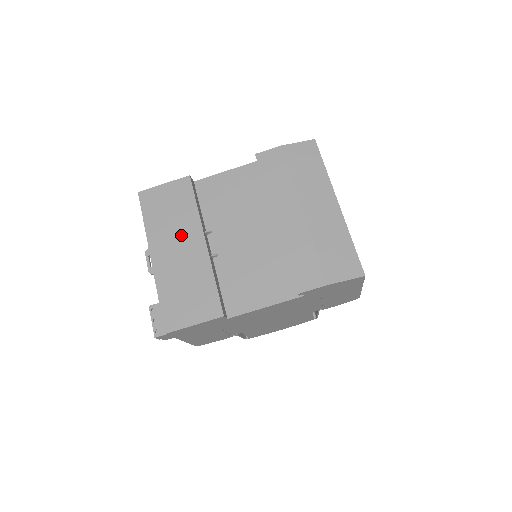
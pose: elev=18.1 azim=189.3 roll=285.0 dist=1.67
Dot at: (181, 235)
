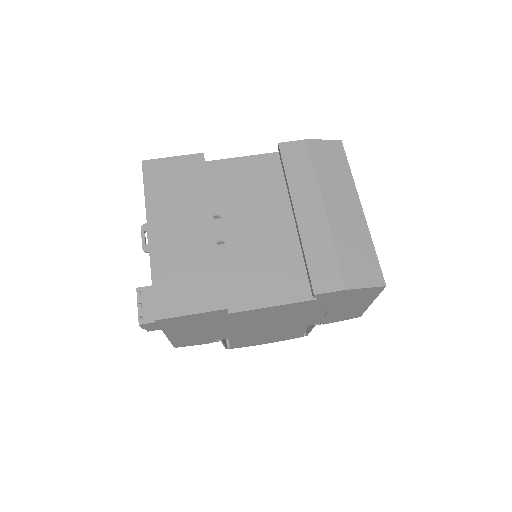
Dot at: (187, 214)
